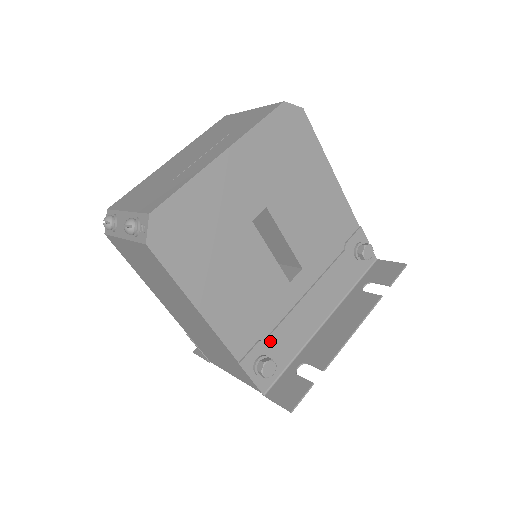
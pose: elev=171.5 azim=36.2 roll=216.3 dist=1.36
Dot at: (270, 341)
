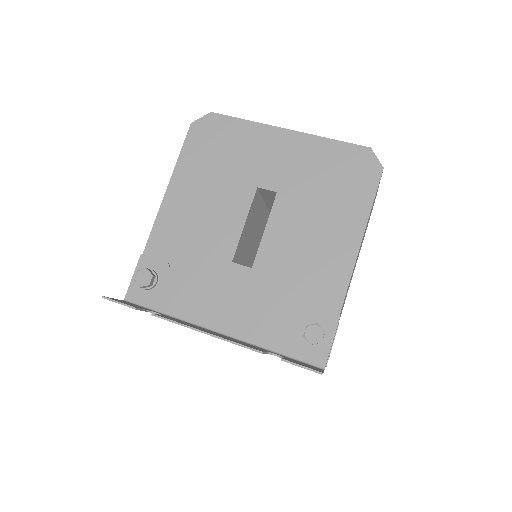
Dot at: (172, 274)
